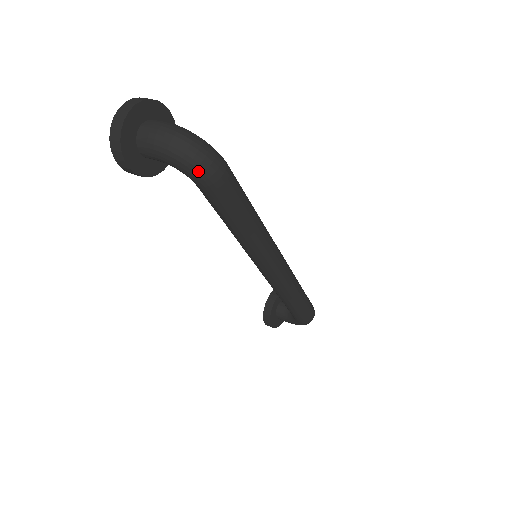
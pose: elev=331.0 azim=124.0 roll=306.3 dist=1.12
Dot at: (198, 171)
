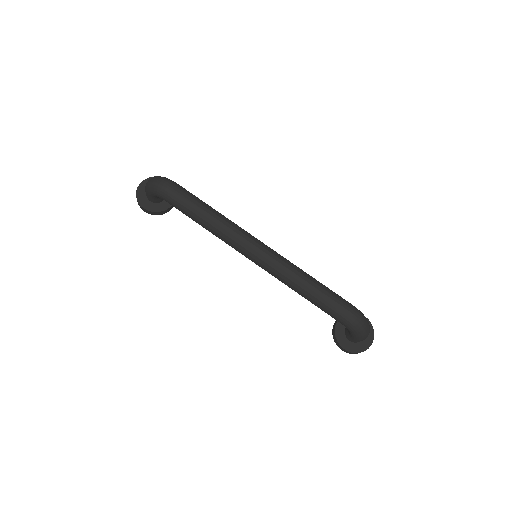
Dot at: (155, 189)
